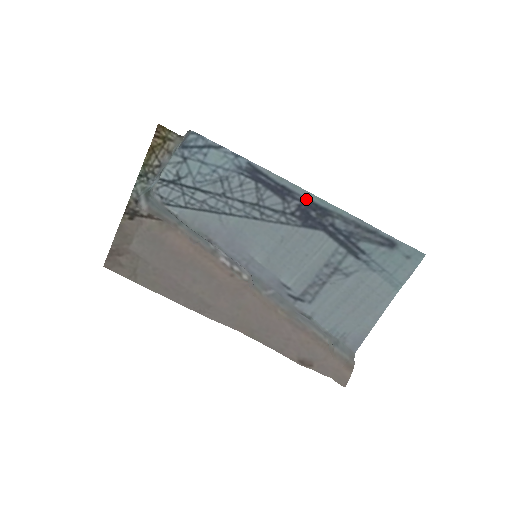
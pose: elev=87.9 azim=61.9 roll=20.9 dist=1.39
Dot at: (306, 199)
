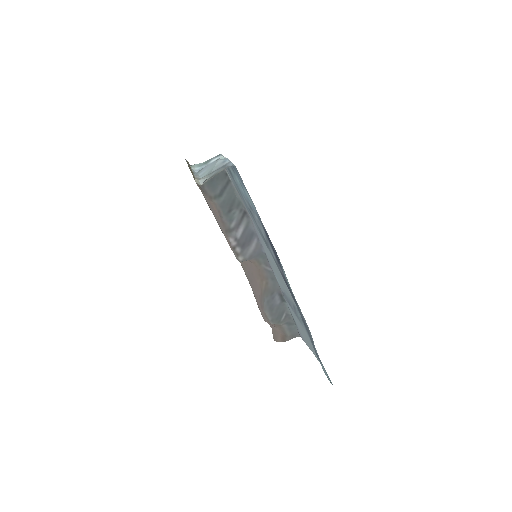
Dot at: (287, 281)
